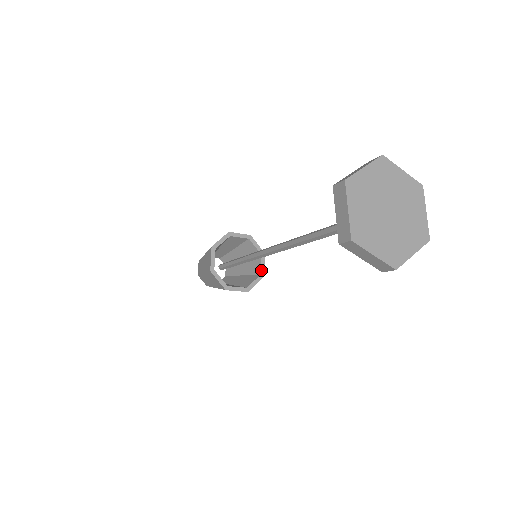
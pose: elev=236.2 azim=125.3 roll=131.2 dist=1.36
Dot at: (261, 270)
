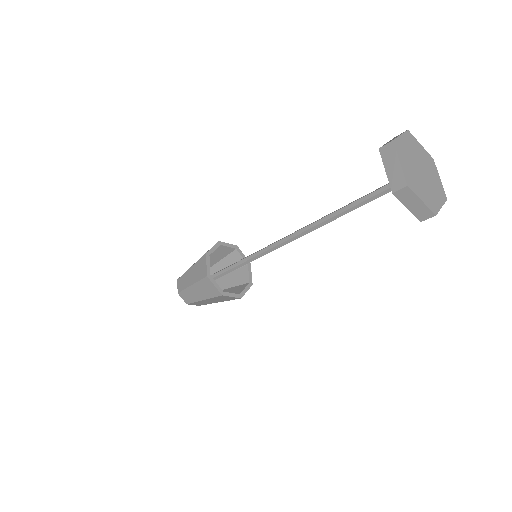
Dot at: (249, 278)
